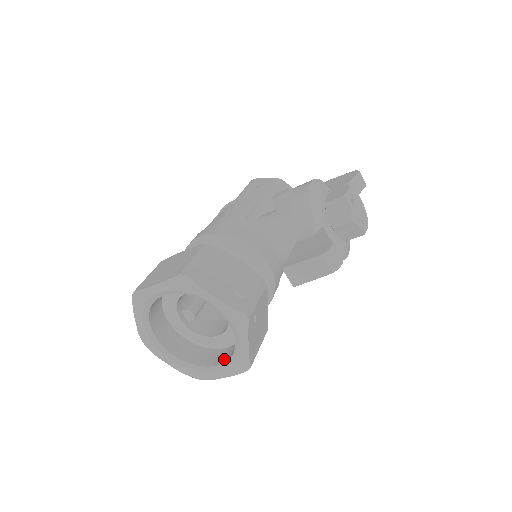
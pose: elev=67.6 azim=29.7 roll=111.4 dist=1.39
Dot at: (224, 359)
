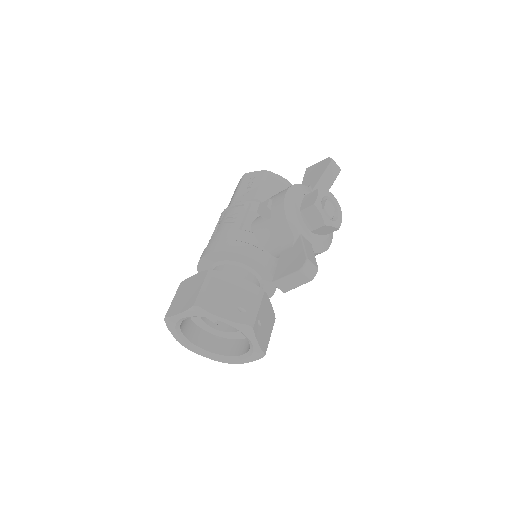
Dot at: (245, 350)
